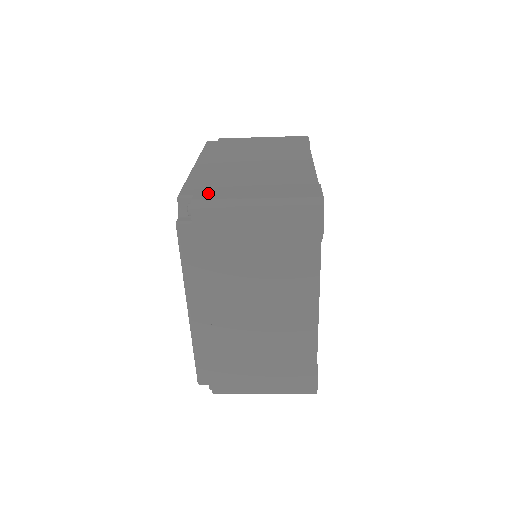
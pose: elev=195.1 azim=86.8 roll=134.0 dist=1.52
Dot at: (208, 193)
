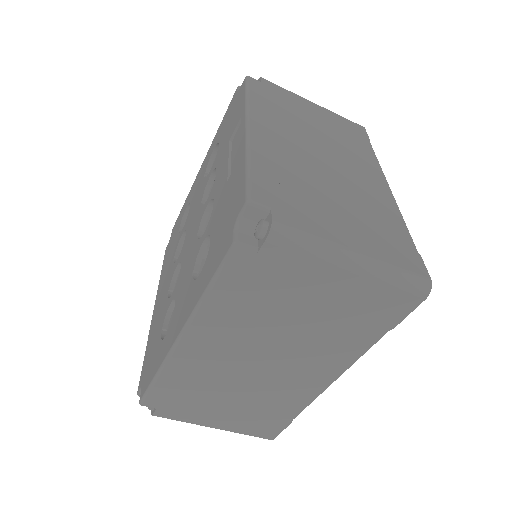
Dot at: occluded
